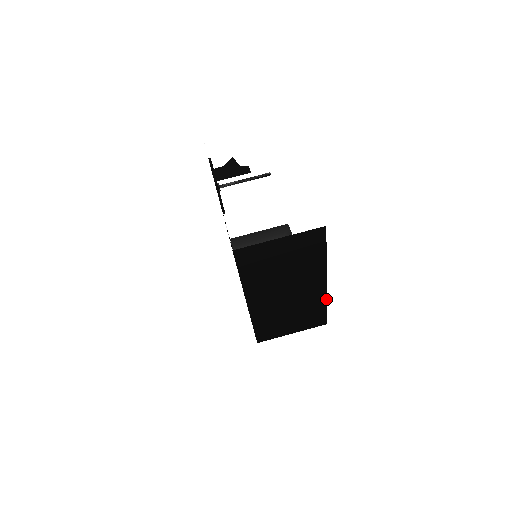
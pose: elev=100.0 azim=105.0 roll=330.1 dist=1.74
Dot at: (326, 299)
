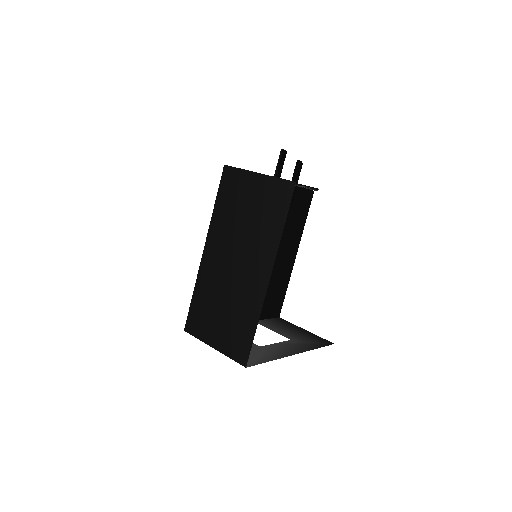
Dot at: (260, 312)
